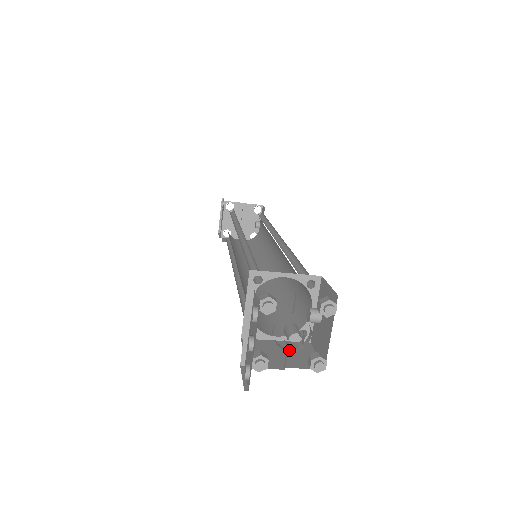
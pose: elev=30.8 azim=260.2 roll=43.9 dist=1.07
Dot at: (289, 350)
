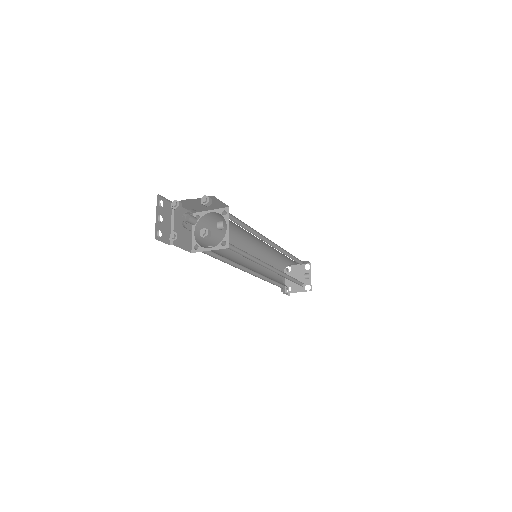
Dot at: occluded
